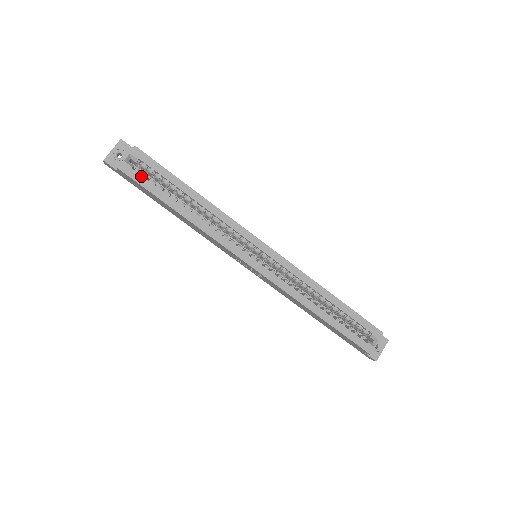
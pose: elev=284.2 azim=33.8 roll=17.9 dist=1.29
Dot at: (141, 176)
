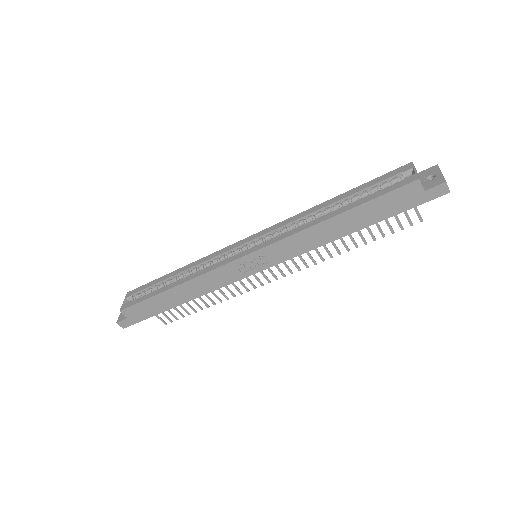
Dot at: (136, 299)
